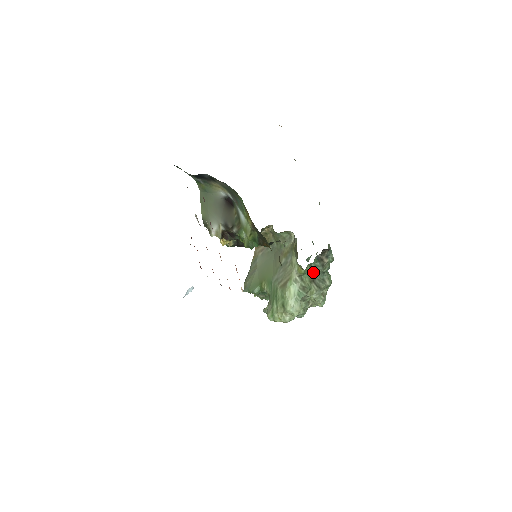
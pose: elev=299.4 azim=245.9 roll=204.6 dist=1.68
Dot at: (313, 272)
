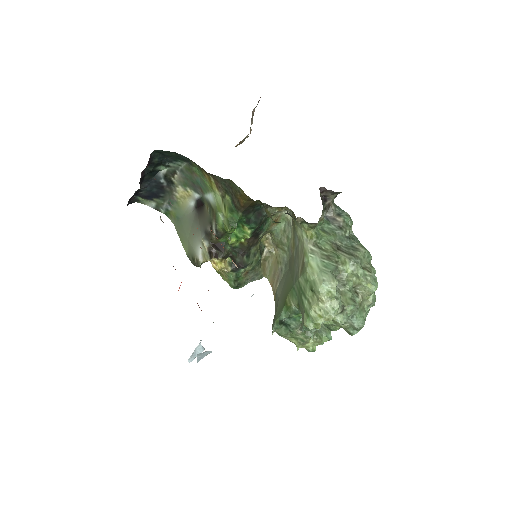
Dot at: (331, 237)
